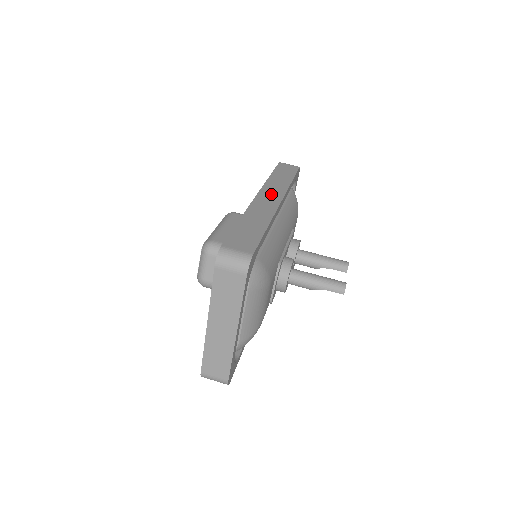
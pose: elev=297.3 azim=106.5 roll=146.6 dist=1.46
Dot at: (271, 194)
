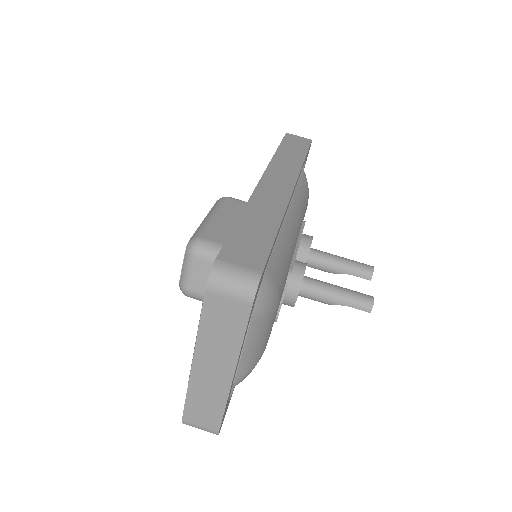
Dot at: (280, 177)
